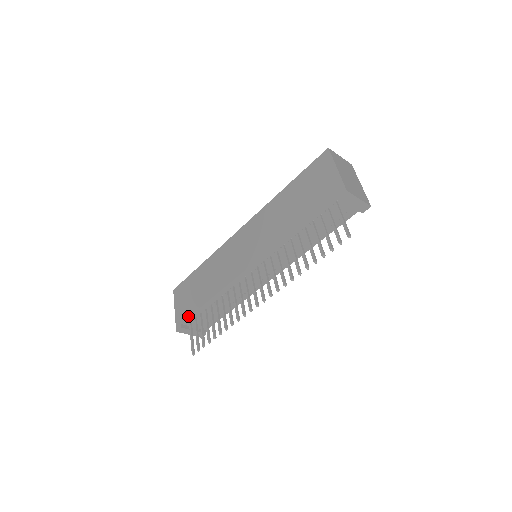
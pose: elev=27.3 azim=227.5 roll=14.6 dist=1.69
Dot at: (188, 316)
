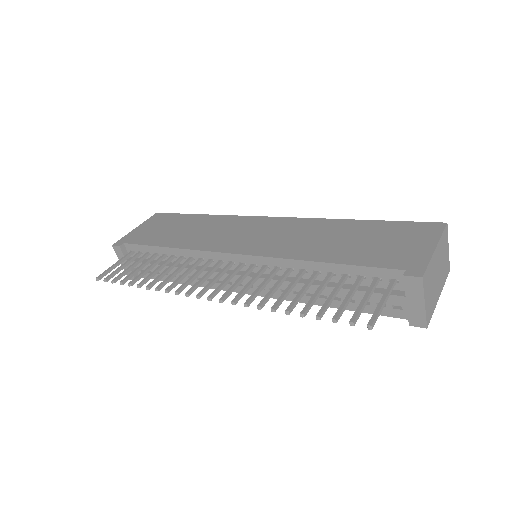
Dot at: (137, 243)
